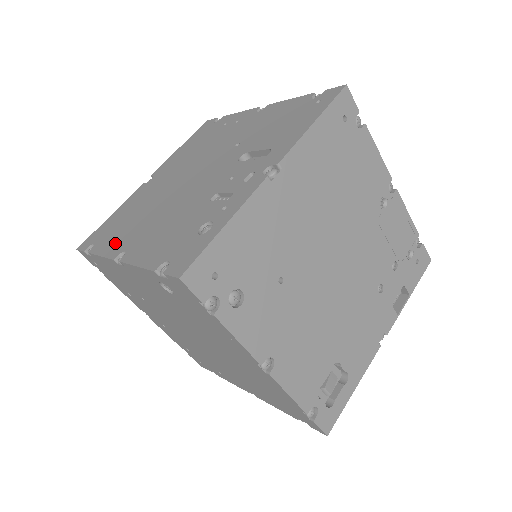
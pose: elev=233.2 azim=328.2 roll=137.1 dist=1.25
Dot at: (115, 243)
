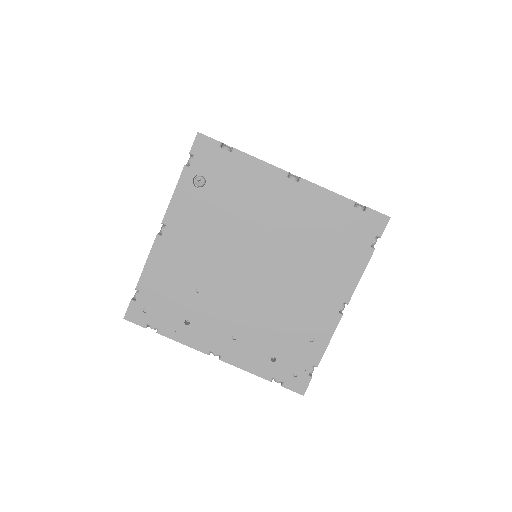
Dot at: occluded
